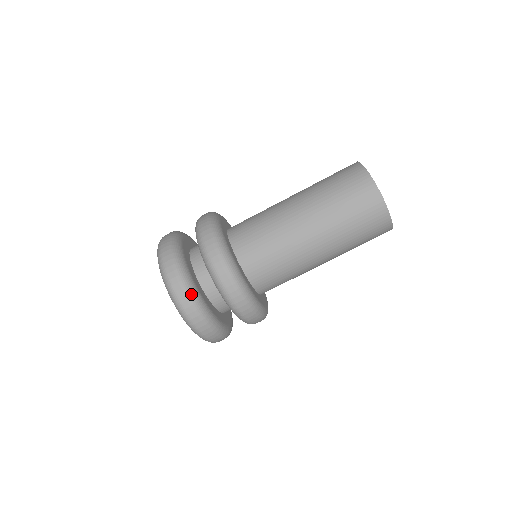
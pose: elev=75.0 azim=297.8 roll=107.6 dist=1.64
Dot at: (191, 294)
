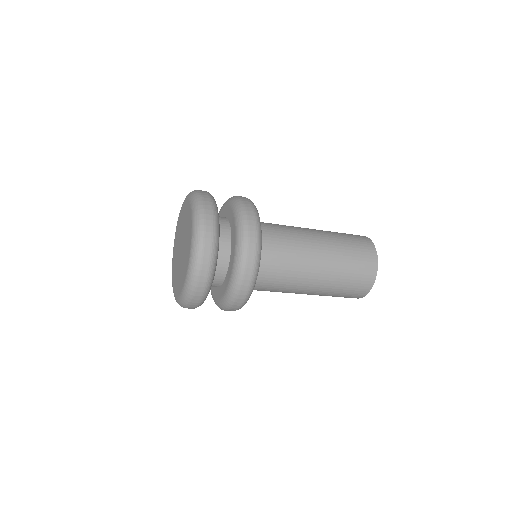
Dot at: (207, 293)
